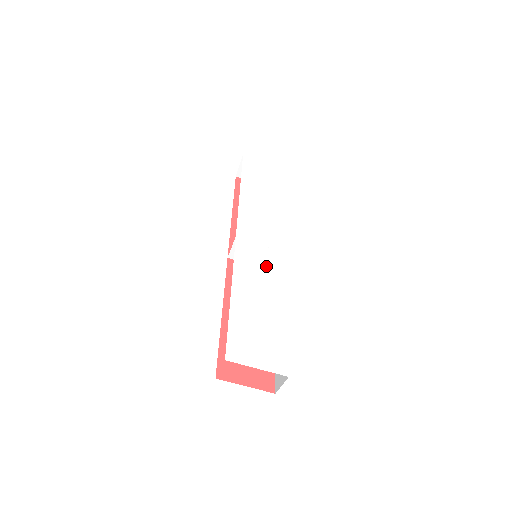
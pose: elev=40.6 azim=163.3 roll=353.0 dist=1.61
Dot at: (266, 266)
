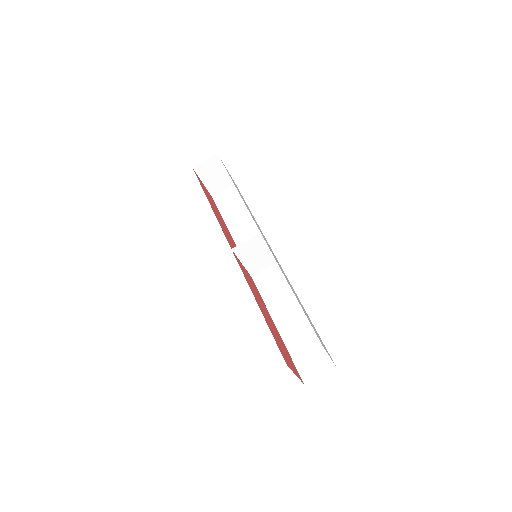
Dot at: occluded
